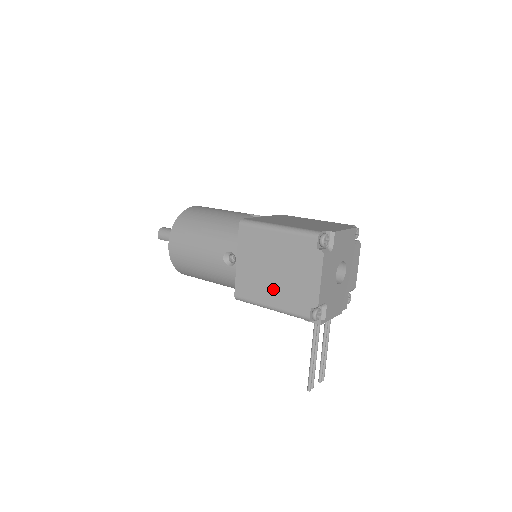
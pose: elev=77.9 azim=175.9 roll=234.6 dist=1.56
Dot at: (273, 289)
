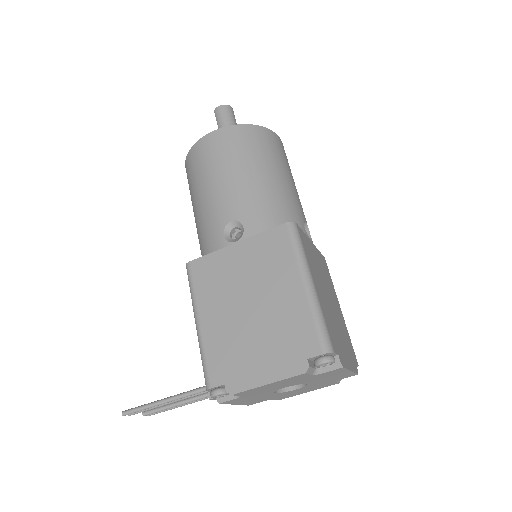
Dot at: (223, 316)
